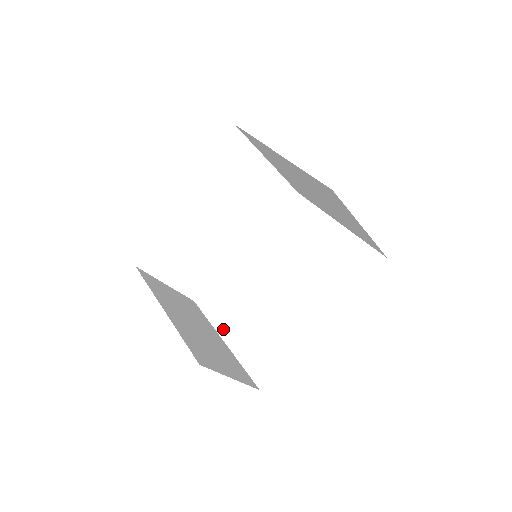
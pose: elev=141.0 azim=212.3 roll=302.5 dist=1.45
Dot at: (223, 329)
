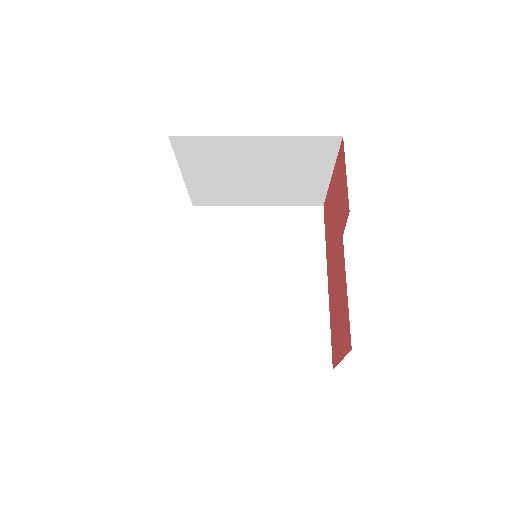
Dot at: (244, 361)
